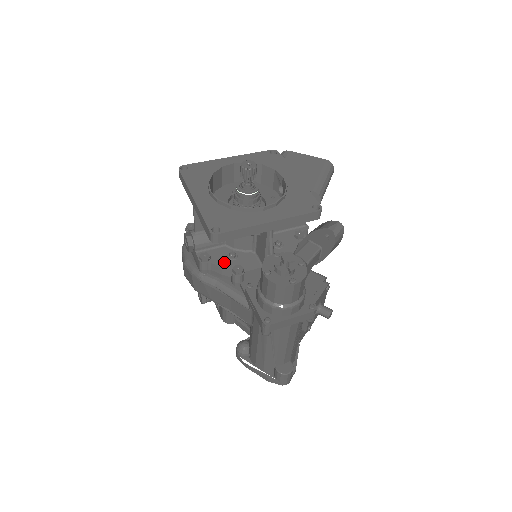
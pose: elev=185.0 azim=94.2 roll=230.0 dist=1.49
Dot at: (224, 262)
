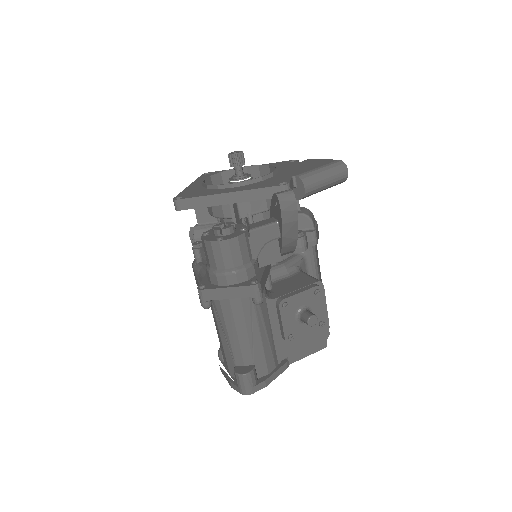
Dot at: occluded
